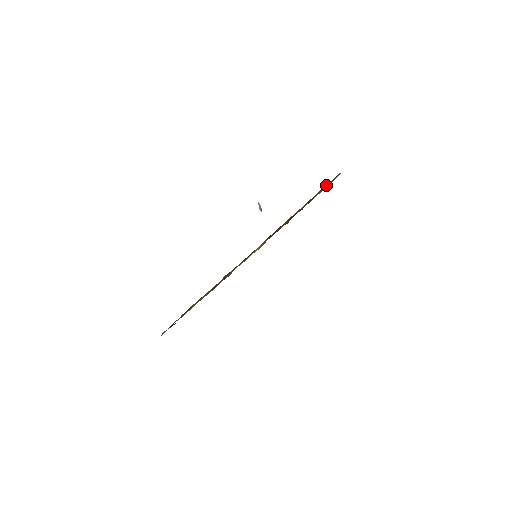
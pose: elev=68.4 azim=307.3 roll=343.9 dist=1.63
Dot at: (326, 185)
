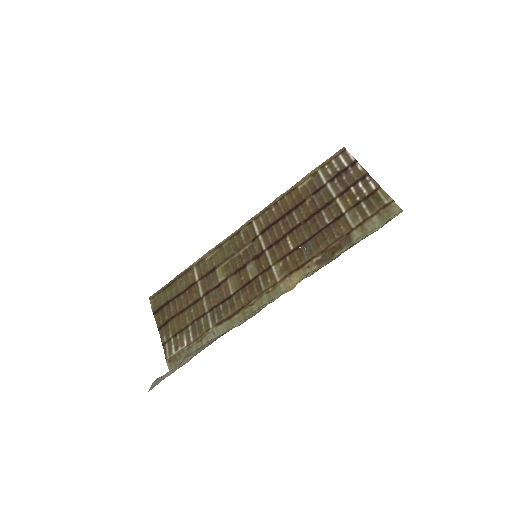
Dot at: (373, 211)
